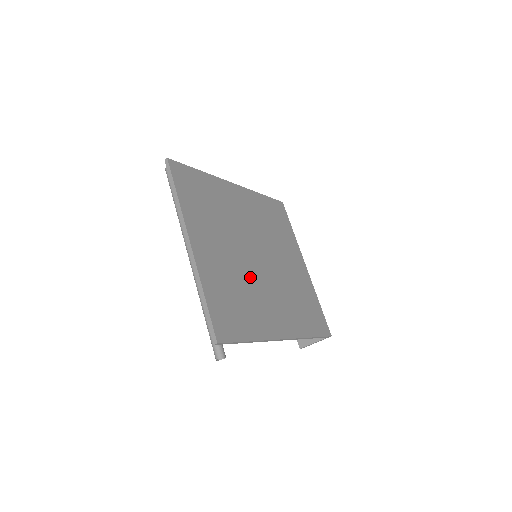
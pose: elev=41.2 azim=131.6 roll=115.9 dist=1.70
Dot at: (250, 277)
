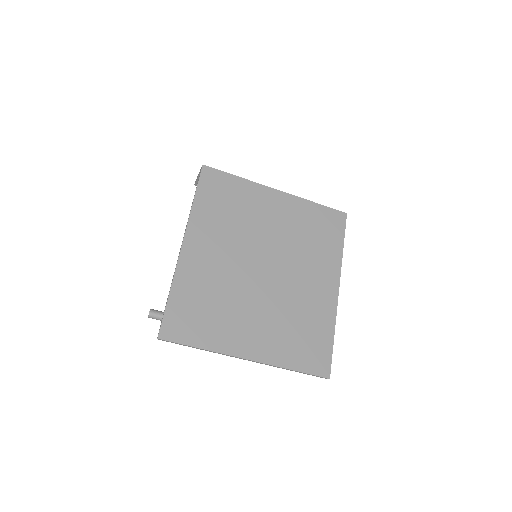
Dot at: (283, 297)
